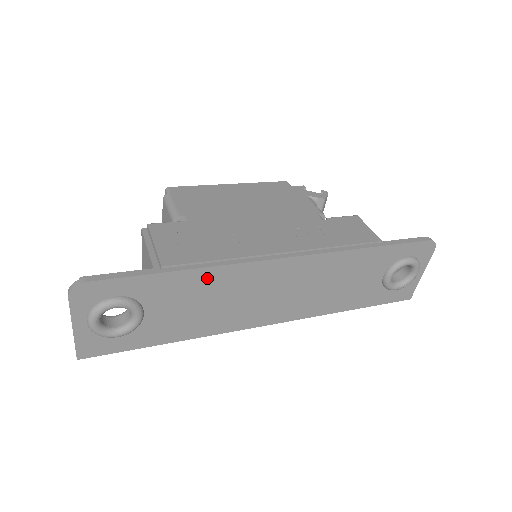
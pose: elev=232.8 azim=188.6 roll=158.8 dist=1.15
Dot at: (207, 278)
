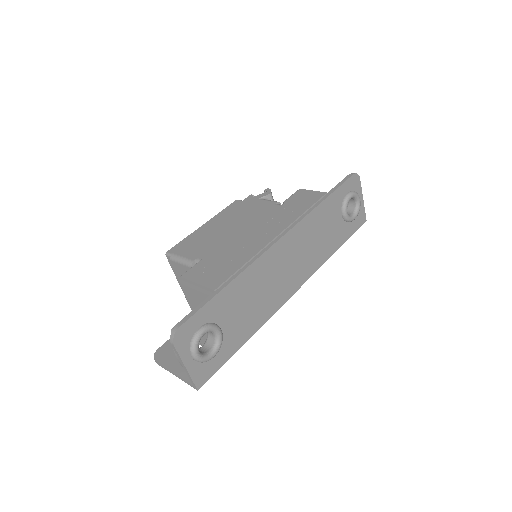
Dot at: (244, 281)
